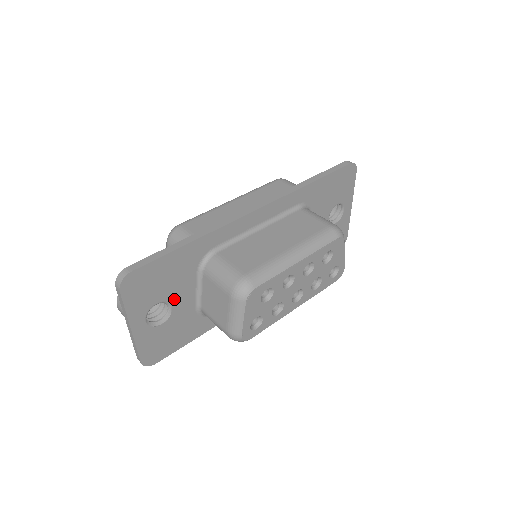
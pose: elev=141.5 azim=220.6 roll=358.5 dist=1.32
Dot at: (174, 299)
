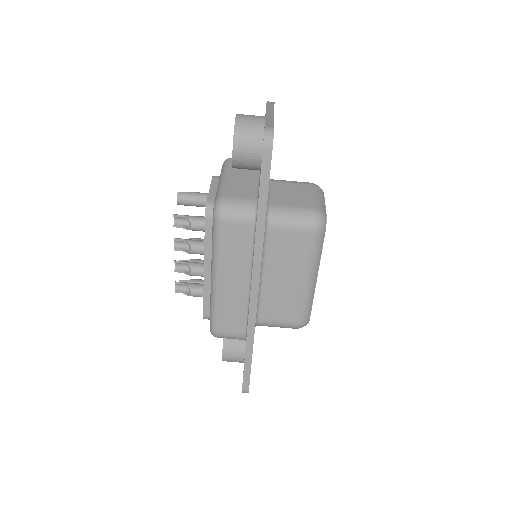
Dot at: occluded
